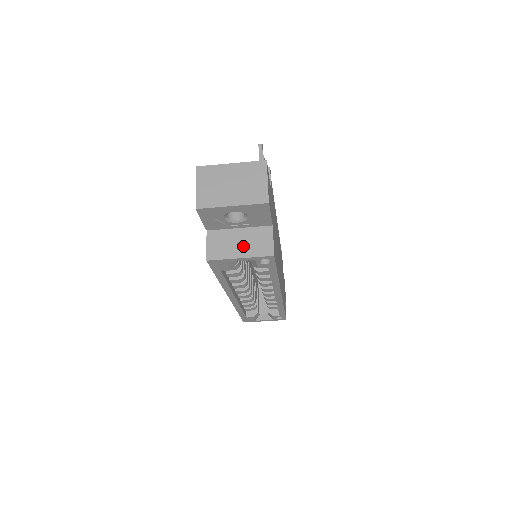
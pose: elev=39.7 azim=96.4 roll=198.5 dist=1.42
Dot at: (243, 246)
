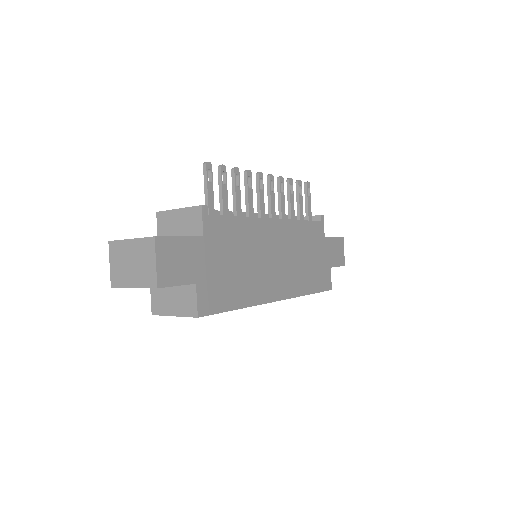
Dot at: (175, 304)
